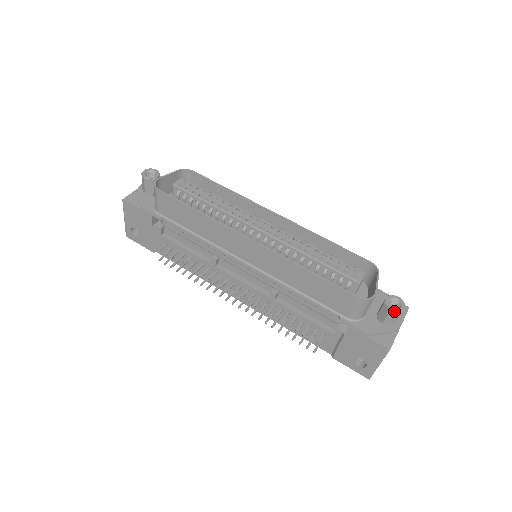
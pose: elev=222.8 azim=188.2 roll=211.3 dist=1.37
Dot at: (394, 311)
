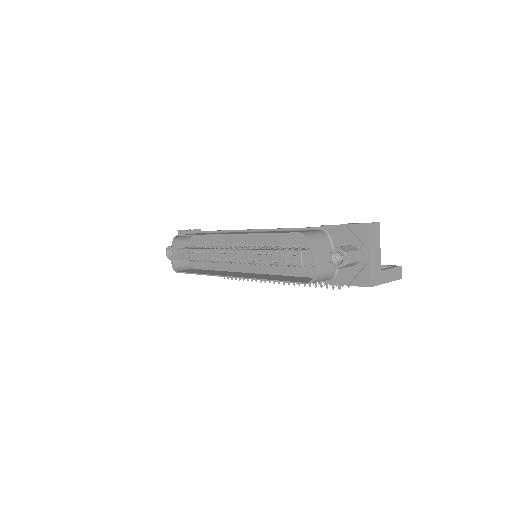
Dot at: (341, 268)
